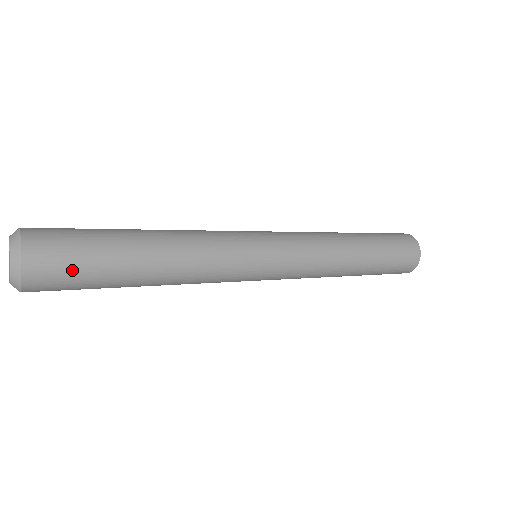
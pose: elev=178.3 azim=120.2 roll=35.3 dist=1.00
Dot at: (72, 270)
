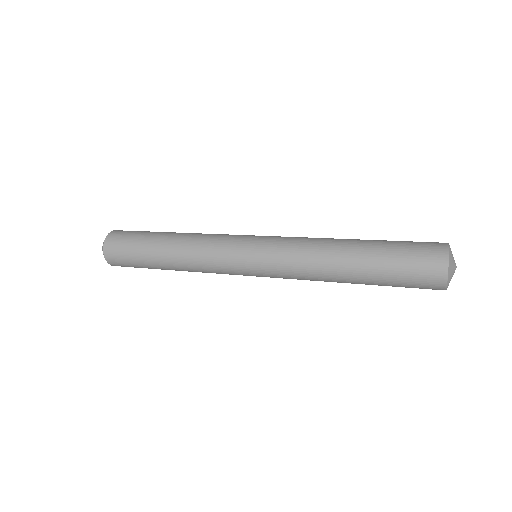
Dot at: (126, 242)
